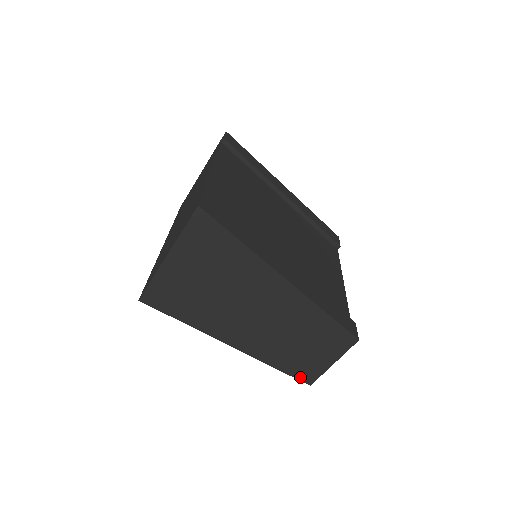
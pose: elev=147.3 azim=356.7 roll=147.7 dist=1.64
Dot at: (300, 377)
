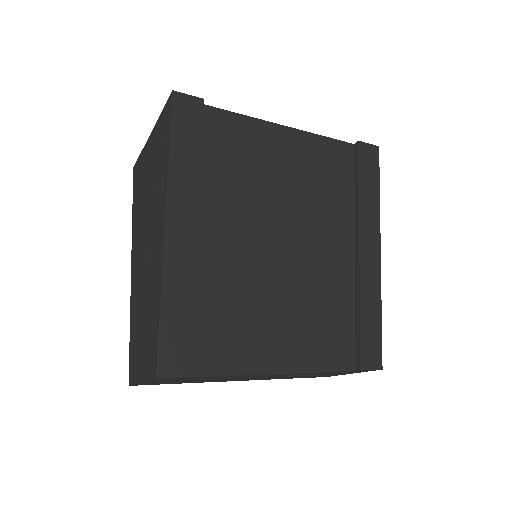
Dot at: (131, 365)
